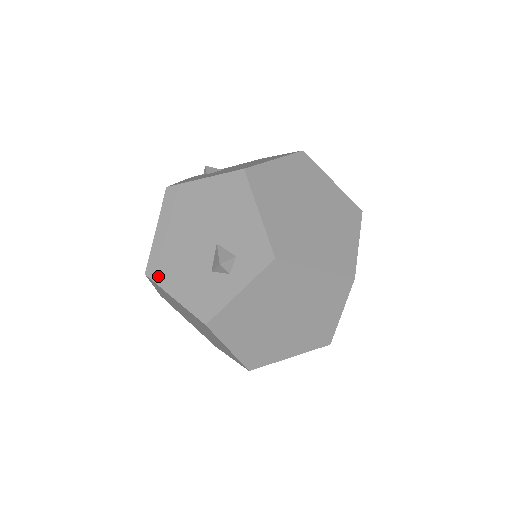
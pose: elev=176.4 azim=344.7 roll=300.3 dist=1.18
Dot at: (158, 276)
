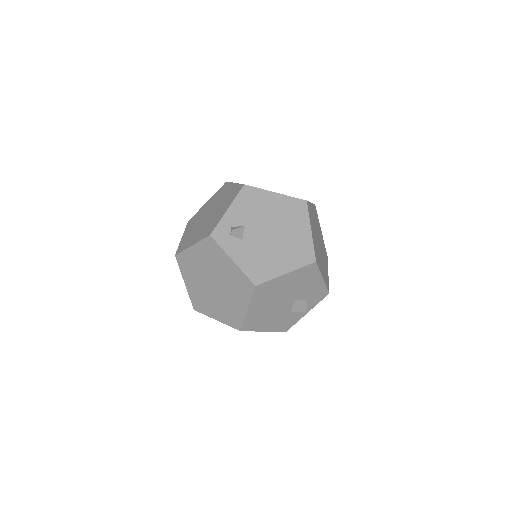
Dot at: (252, 328)
